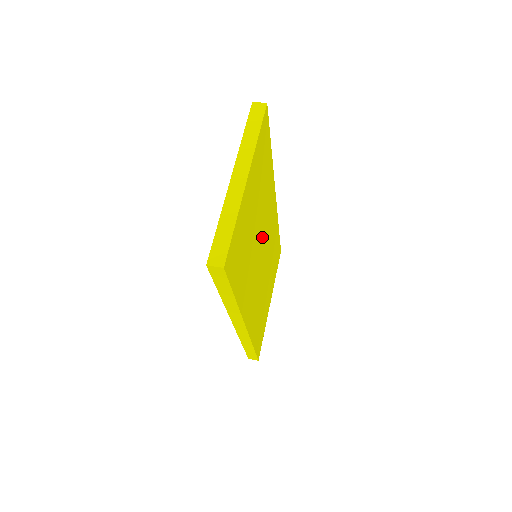
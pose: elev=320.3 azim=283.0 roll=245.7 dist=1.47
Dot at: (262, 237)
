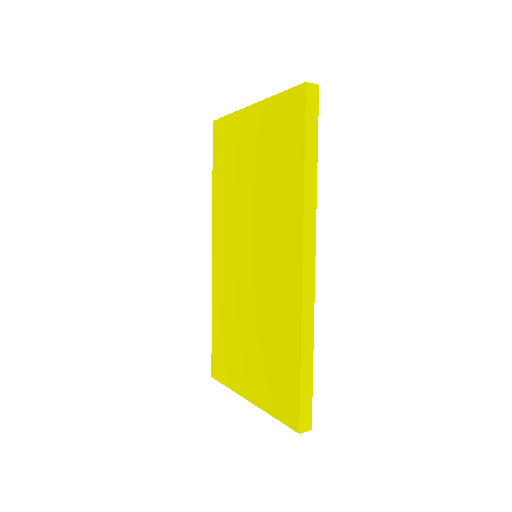
Dot at: occluded
